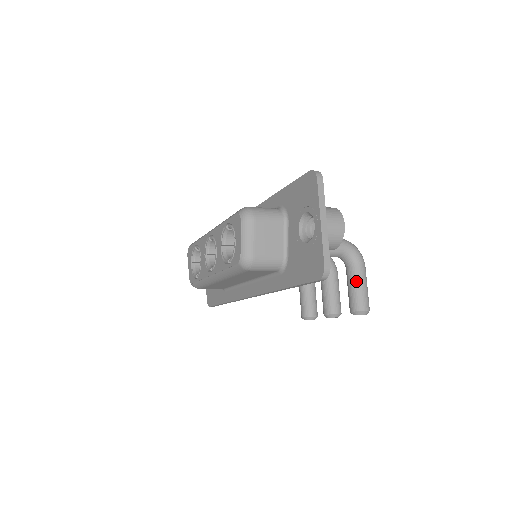
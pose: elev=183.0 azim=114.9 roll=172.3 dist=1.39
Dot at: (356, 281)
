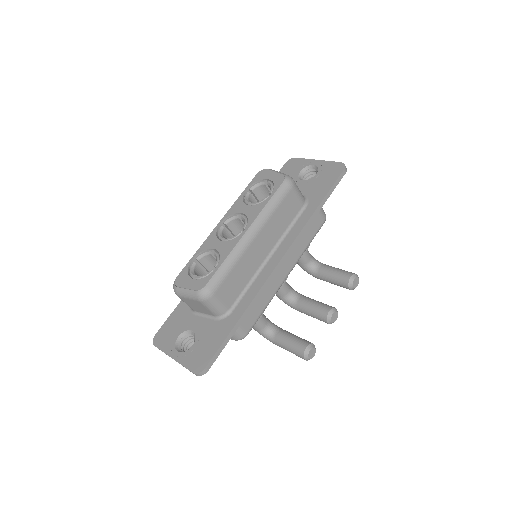
Dot at: (334, 267)
